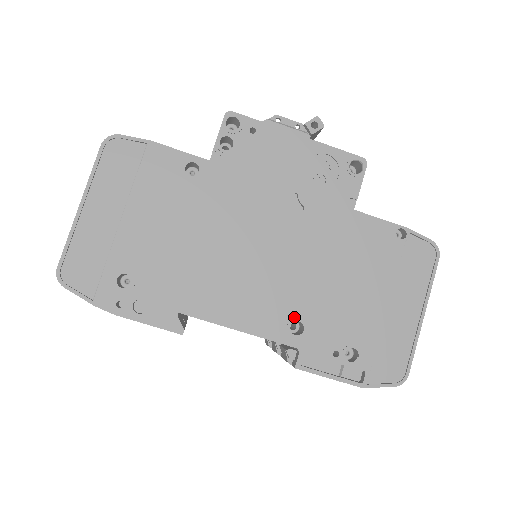
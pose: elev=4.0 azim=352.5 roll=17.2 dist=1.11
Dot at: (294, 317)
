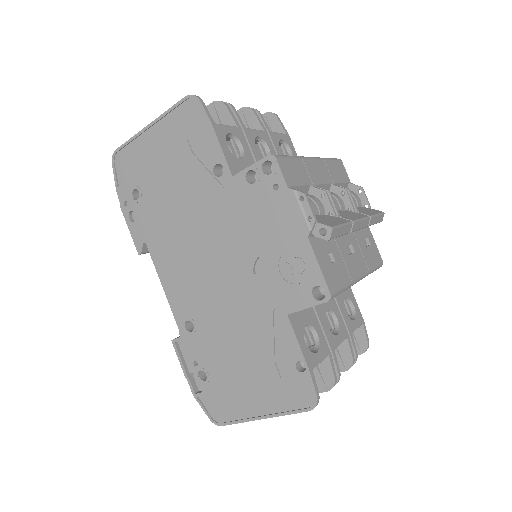
Dot at: (193, 319)
